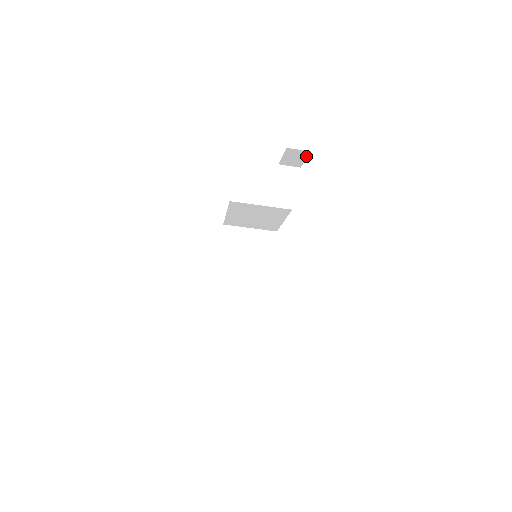
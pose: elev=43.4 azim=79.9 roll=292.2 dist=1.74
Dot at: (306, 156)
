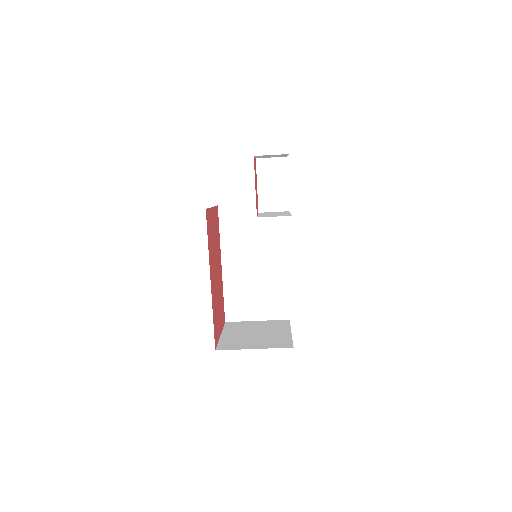
Dot at: occluded
